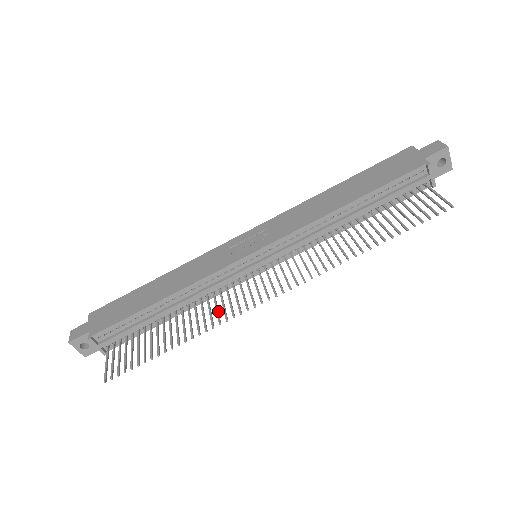
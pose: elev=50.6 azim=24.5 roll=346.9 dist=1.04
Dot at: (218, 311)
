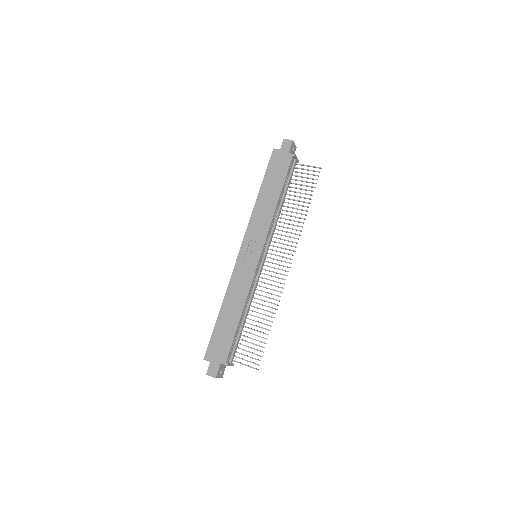
Dot at: (271, 293)
